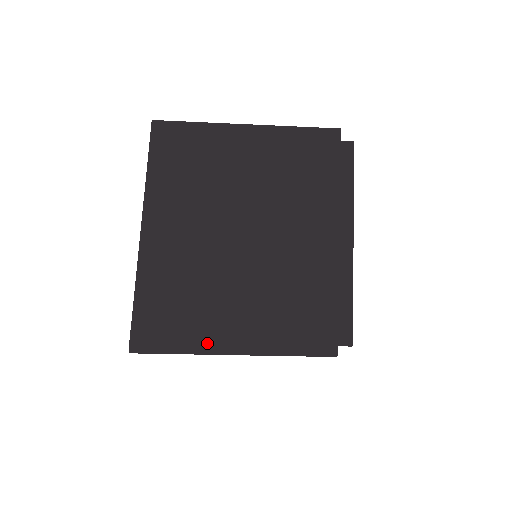
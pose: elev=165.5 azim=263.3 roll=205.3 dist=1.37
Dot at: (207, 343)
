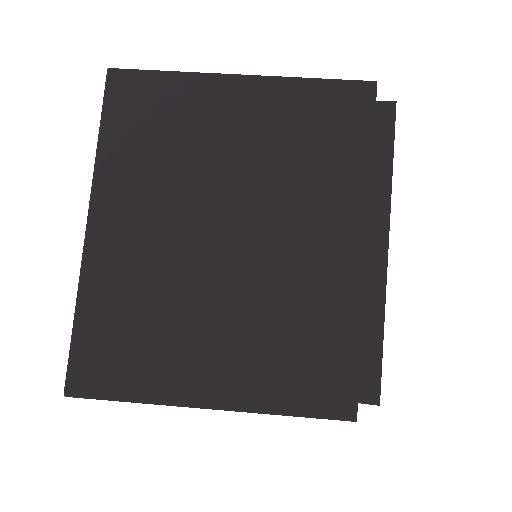
Dot at: (170, 390)
